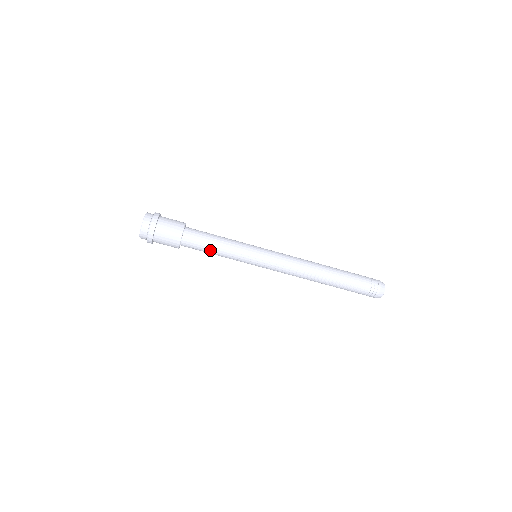
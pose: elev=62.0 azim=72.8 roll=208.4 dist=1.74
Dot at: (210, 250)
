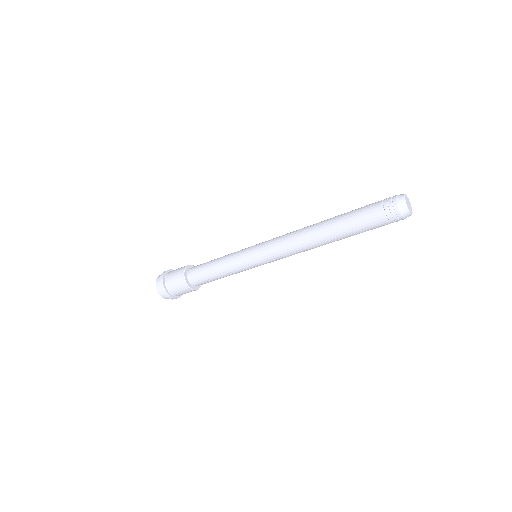
Dot at: (213, 276)
